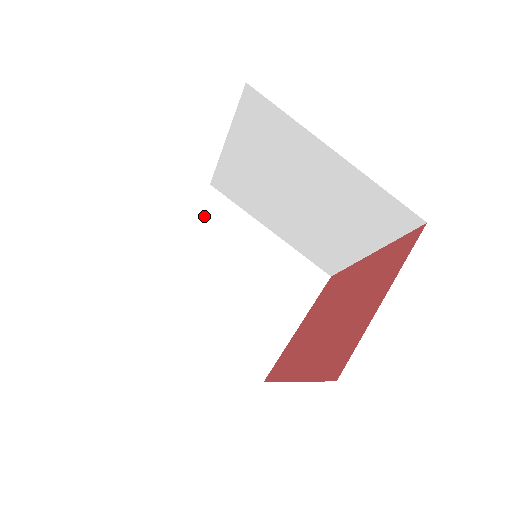
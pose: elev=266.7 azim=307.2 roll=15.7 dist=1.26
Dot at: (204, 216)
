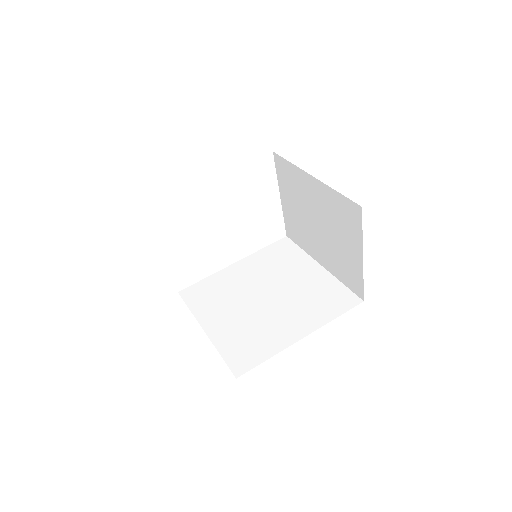
Dot at: occluded
